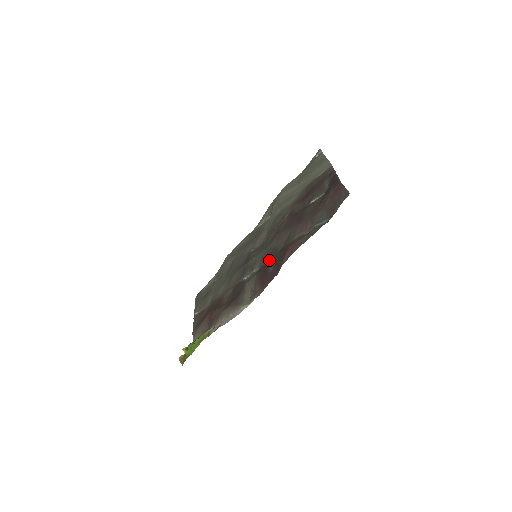
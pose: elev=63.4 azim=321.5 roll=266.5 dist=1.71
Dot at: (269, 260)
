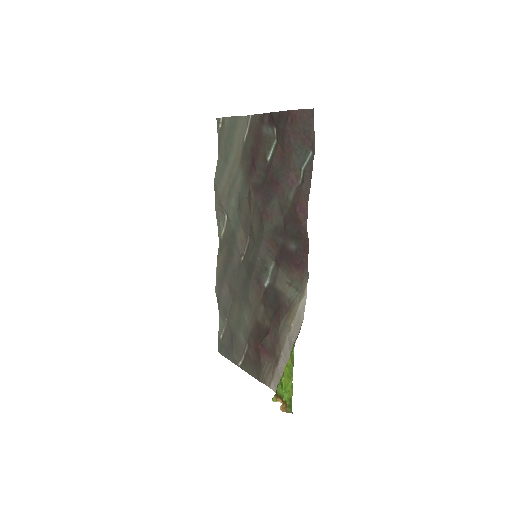
Dot at: (280, 243)
